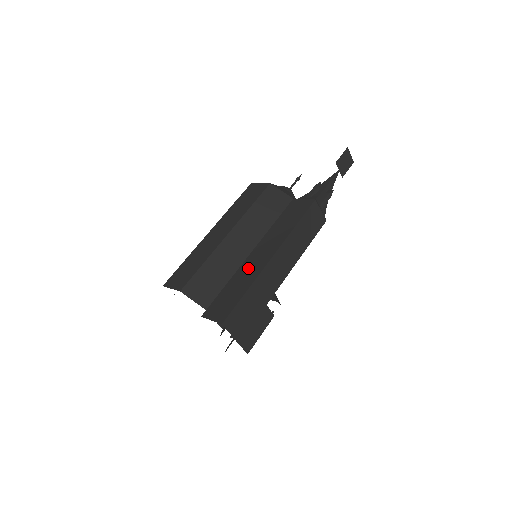
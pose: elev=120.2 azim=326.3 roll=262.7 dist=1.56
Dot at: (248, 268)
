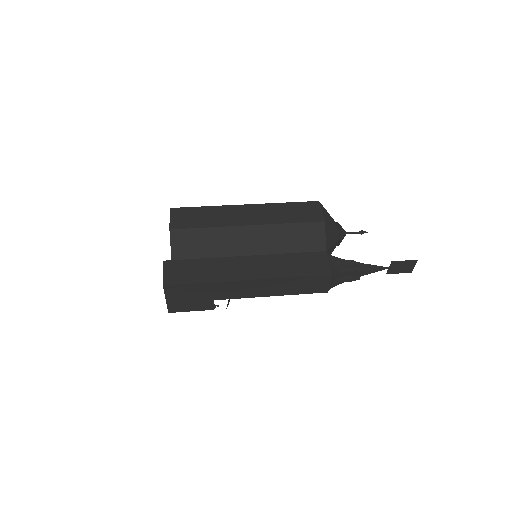
Dot at: (229, 266)
